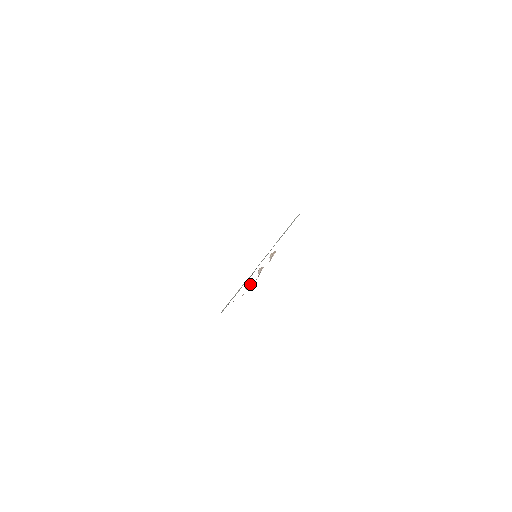
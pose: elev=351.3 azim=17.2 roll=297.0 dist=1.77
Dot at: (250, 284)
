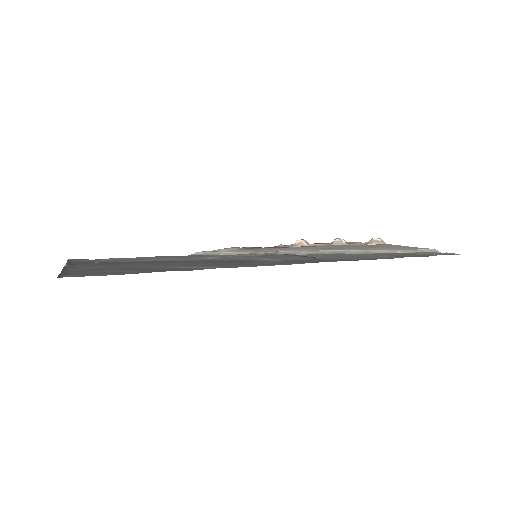
Dot at: (300, 244)
